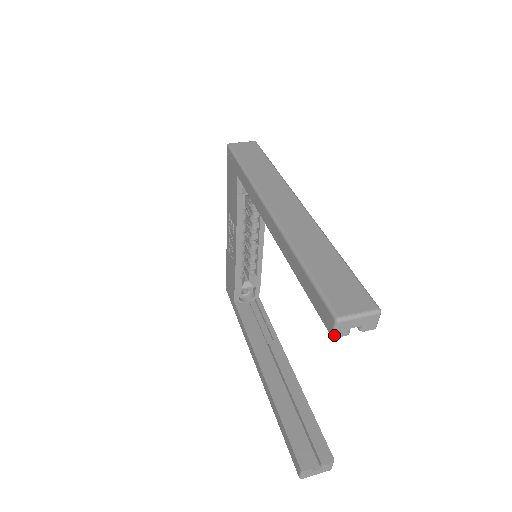
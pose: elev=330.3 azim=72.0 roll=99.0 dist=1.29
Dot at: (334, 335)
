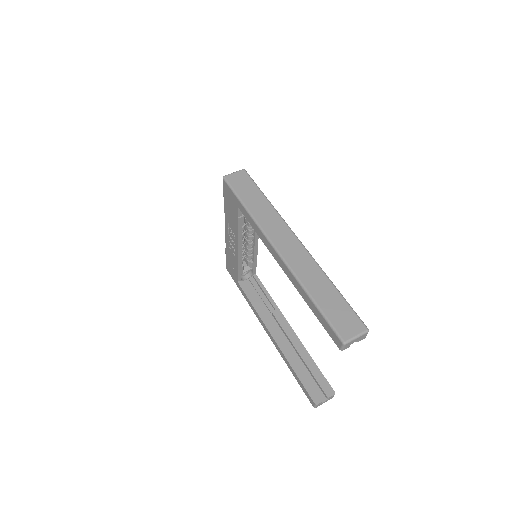
Dot at: (342, 350)
